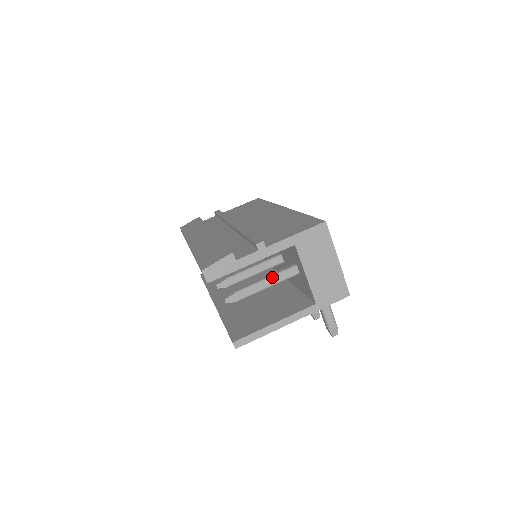
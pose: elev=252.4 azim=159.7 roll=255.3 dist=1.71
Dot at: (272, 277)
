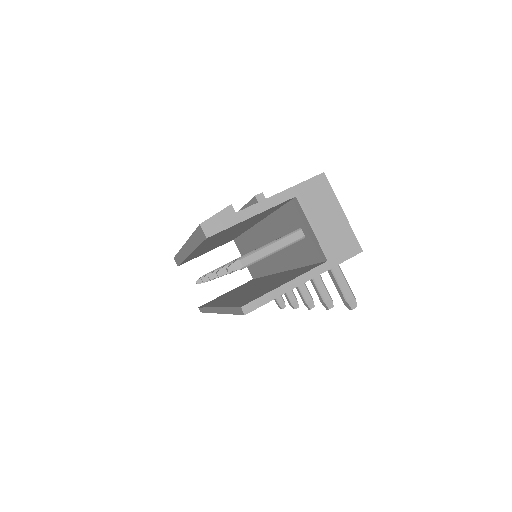
Dot at: (276, 241)
